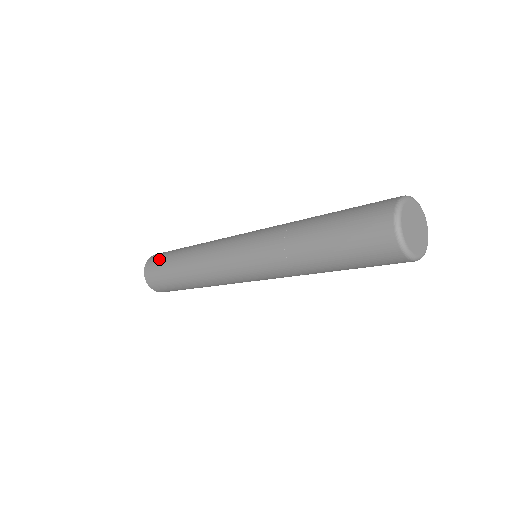
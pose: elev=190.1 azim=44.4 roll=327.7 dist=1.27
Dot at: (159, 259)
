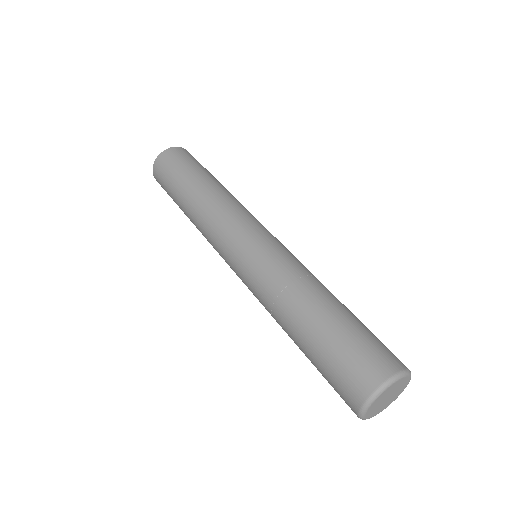
Dot at: (165, 190)
